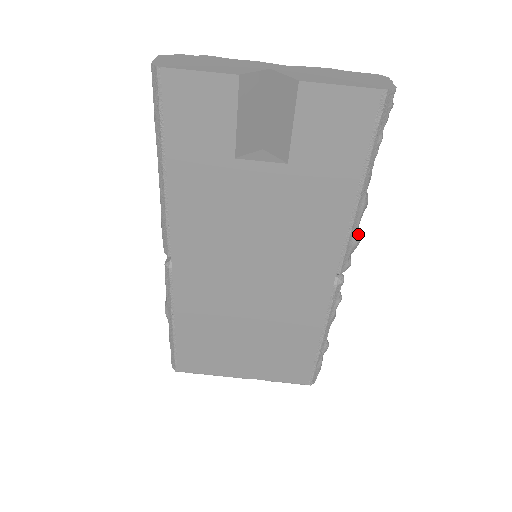
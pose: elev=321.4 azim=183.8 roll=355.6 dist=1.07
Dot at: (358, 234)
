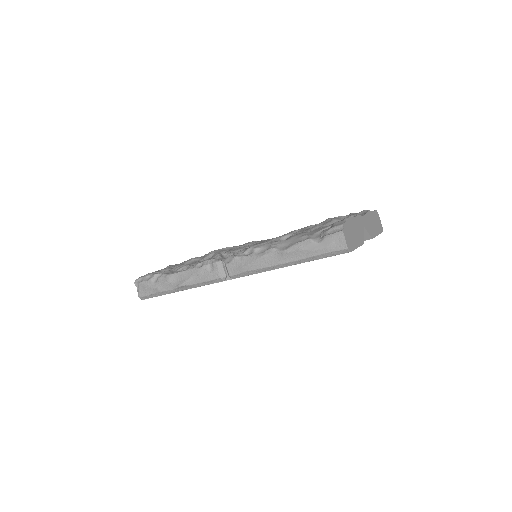
Dot at: occluded
